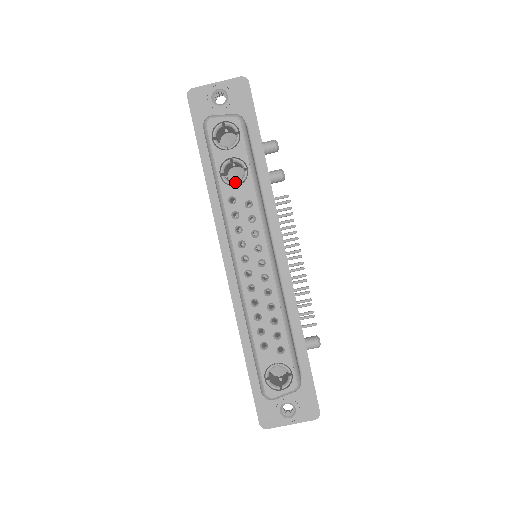
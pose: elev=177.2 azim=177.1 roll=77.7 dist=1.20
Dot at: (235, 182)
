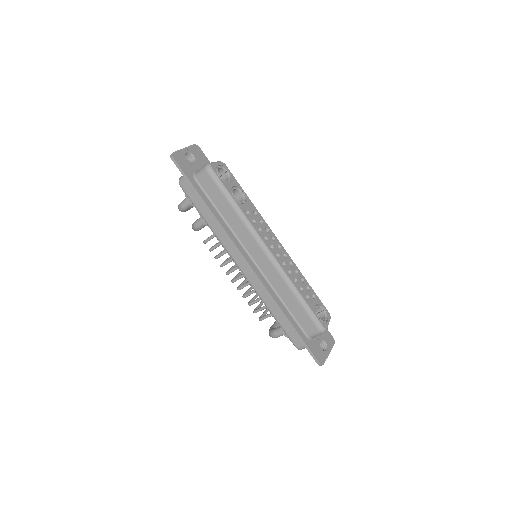
Dot at: occluded
